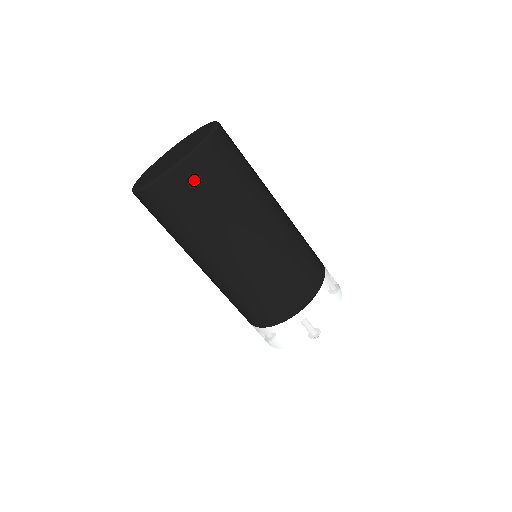
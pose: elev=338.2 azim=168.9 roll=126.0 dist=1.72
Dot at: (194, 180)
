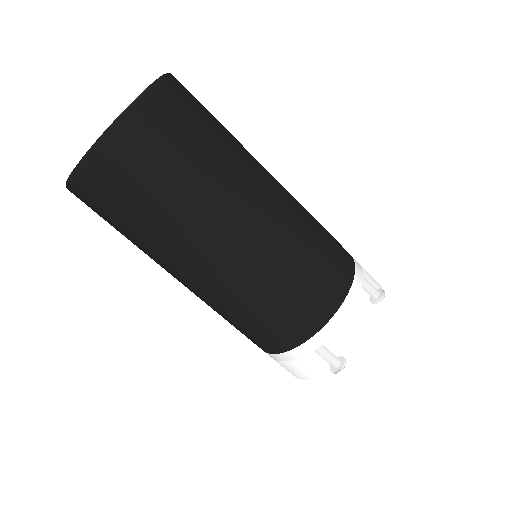
Dot at: (118, 171)
